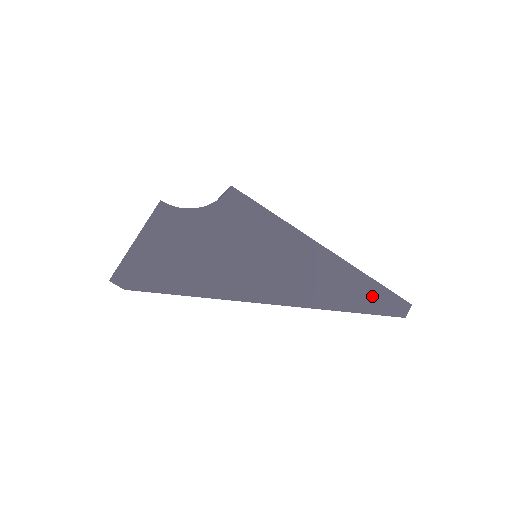
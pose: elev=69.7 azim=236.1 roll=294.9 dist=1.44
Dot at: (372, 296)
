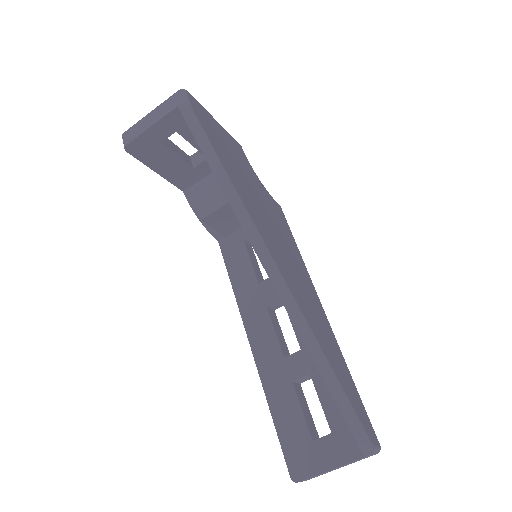
Dot at: (349, 386)
